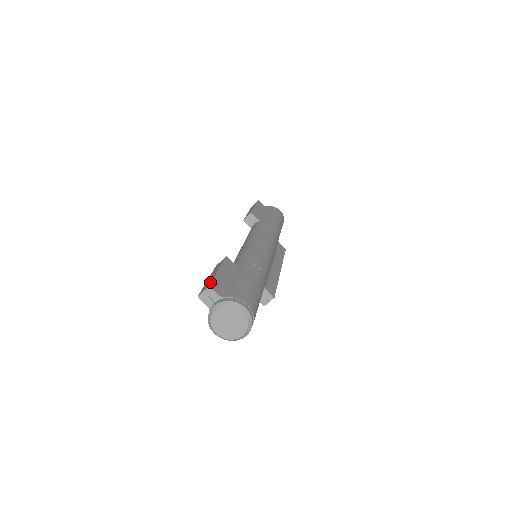
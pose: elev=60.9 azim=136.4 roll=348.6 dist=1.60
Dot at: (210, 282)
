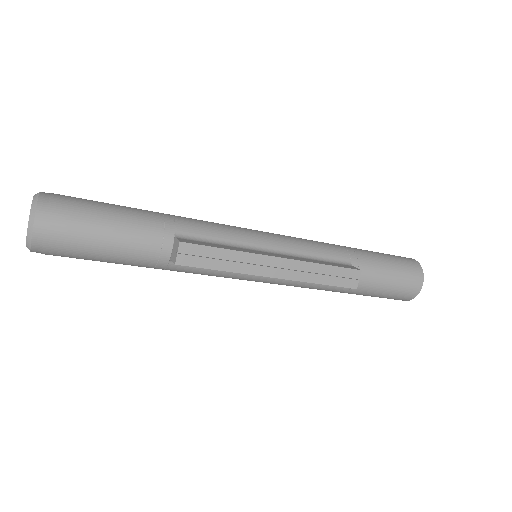
Dot at: occluded
